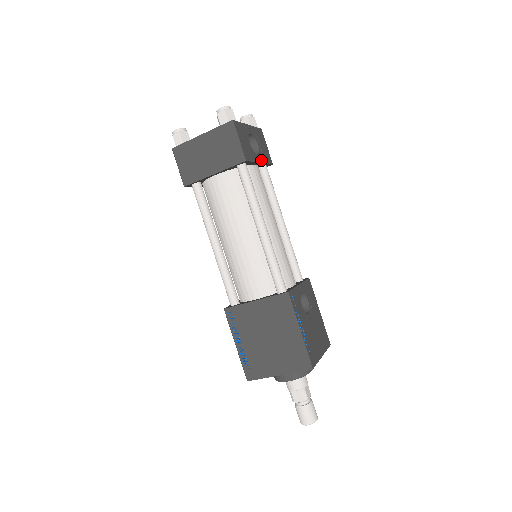
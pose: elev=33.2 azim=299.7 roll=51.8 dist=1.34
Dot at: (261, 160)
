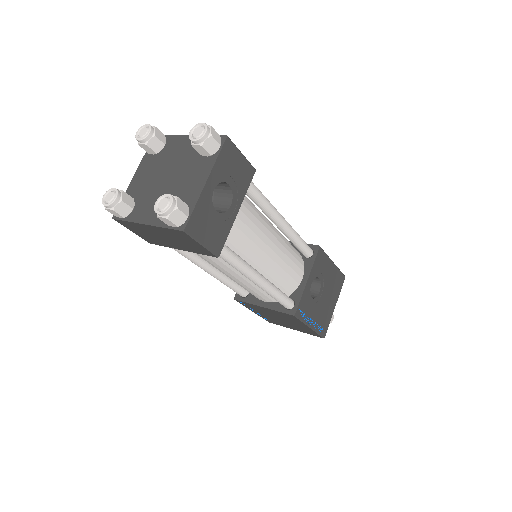
Dot at: (238, 204)
